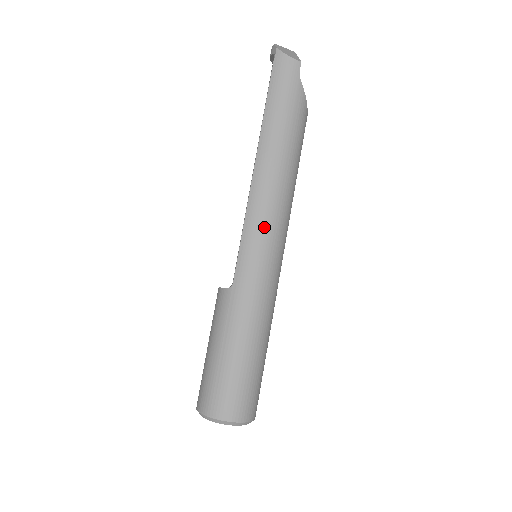
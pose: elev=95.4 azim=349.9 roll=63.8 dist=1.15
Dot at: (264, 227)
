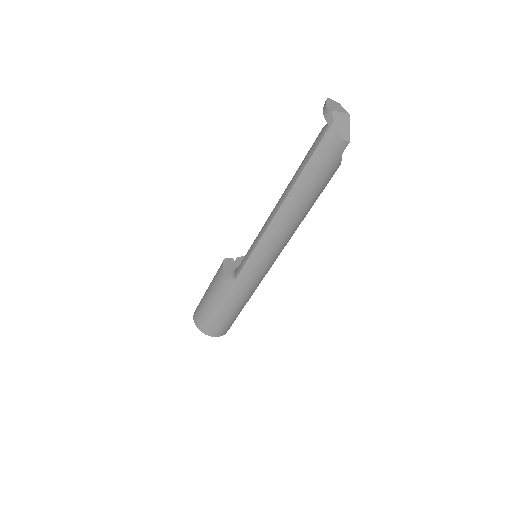
Dot at: (269, 255)
